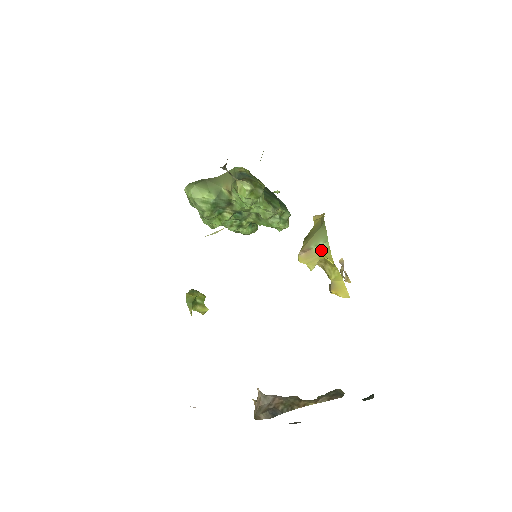
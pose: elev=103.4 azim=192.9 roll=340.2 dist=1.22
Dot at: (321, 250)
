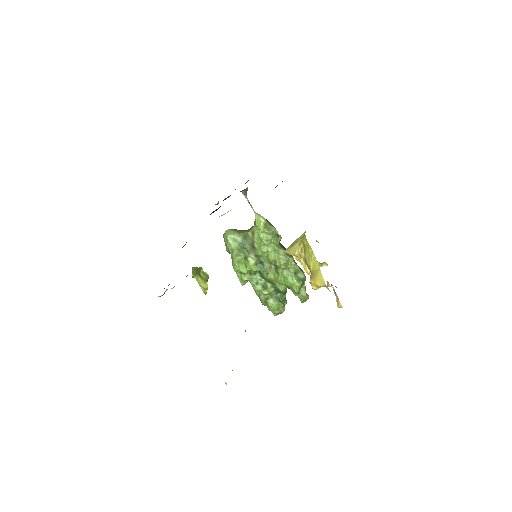
Dot at: (301, 237)
